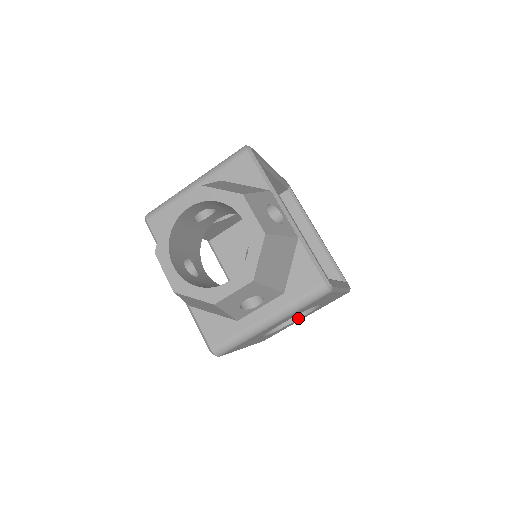
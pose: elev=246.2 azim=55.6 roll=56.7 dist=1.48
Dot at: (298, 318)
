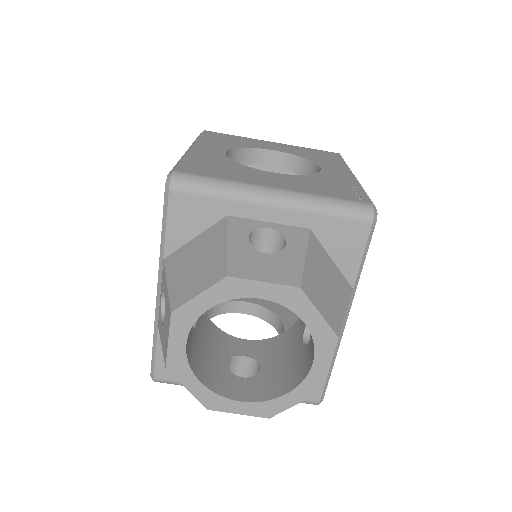
Dot at: (243, 313)
